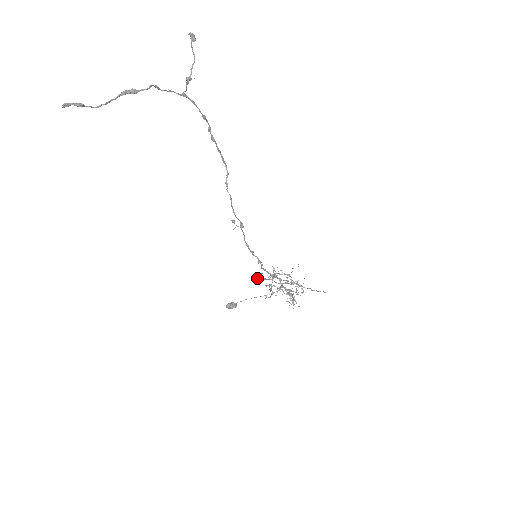
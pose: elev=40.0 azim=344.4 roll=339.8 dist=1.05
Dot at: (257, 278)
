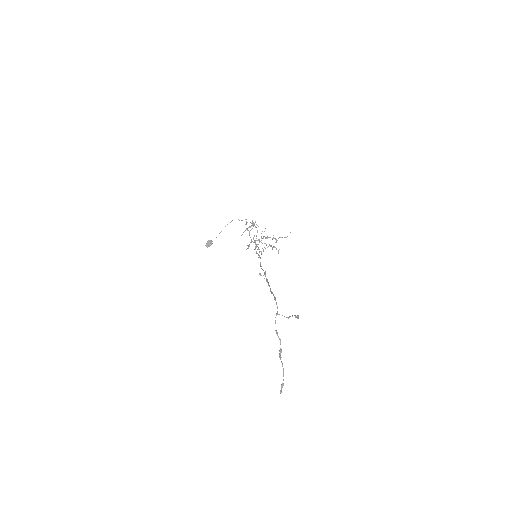
Dot at: (246, 249)
